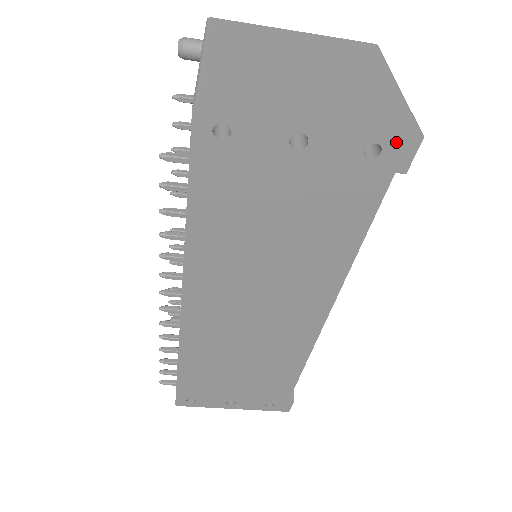
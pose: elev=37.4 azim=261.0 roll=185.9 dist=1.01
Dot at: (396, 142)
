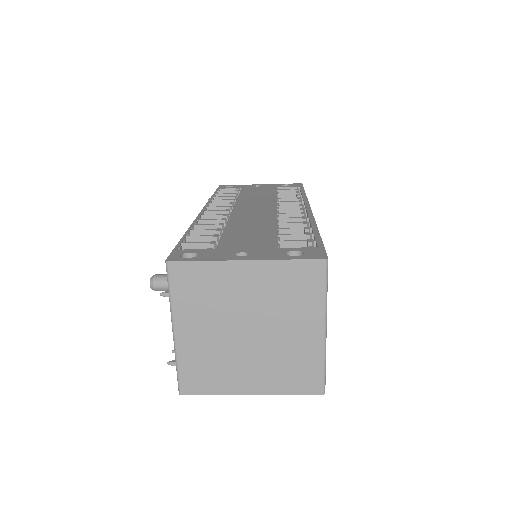
Dot at: (308, 390)
